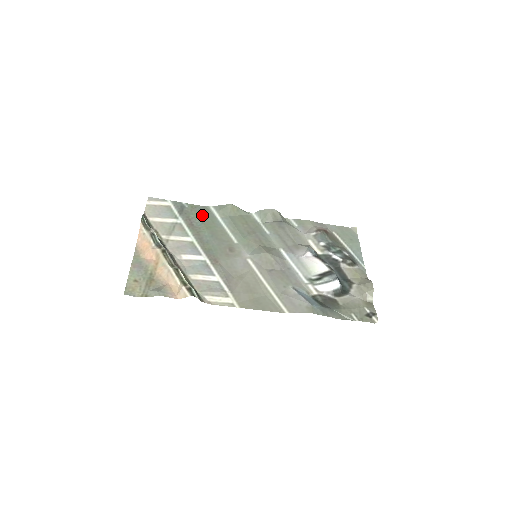
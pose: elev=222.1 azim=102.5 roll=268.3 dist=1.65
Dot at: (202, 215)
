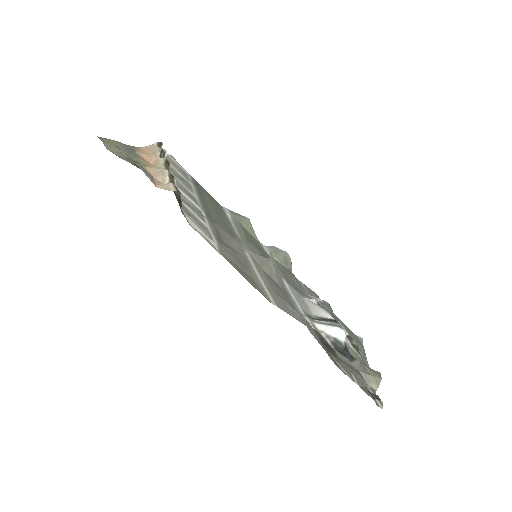
Dot at: (214, 202)
